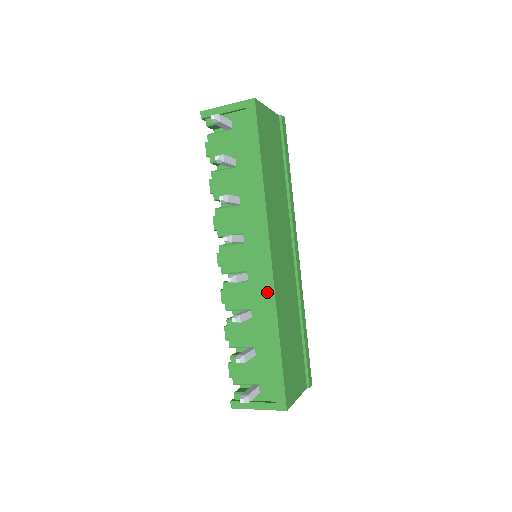
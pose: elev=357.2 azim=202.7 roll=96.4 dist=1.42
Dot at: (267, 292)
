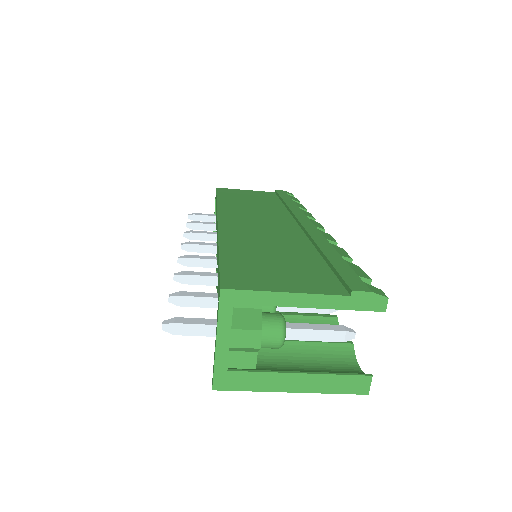
Dot at: occluded
